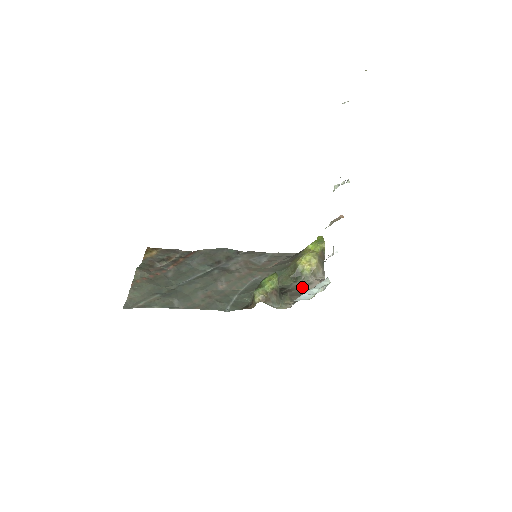
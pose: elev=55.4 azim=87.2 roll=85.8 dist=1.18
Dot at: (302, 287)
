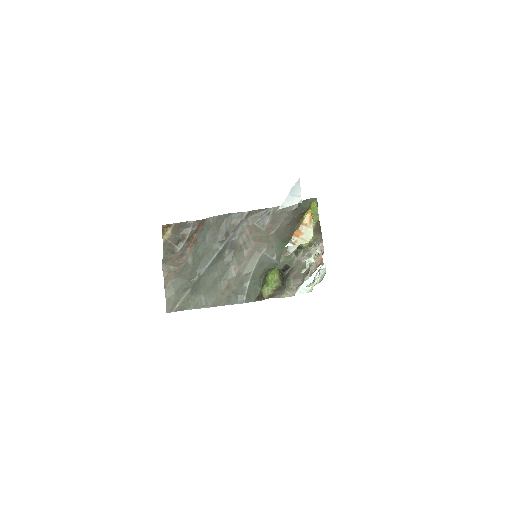
Dot at: (303, 263)
